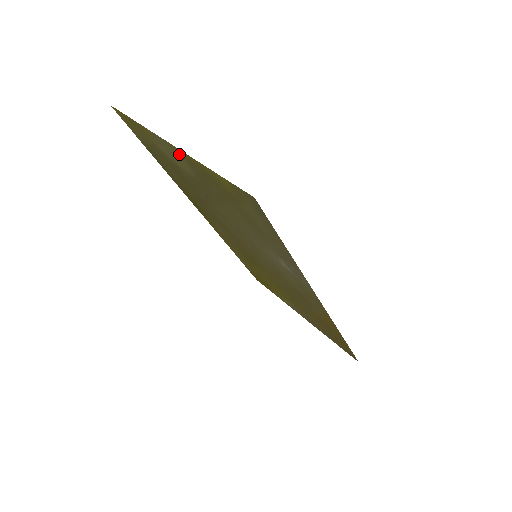
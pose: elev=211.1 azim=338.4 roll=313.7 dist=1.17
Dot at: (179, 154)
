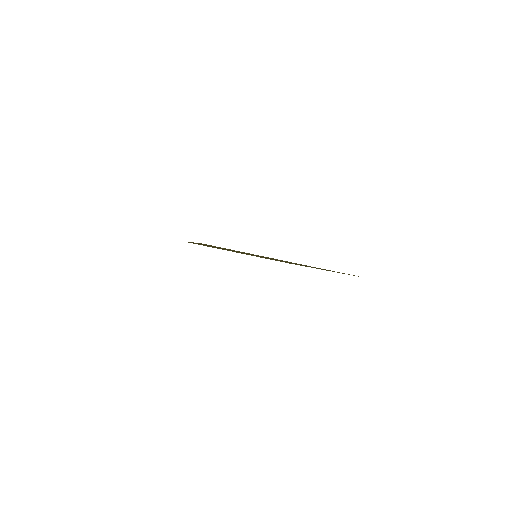
Dot at: occluded
